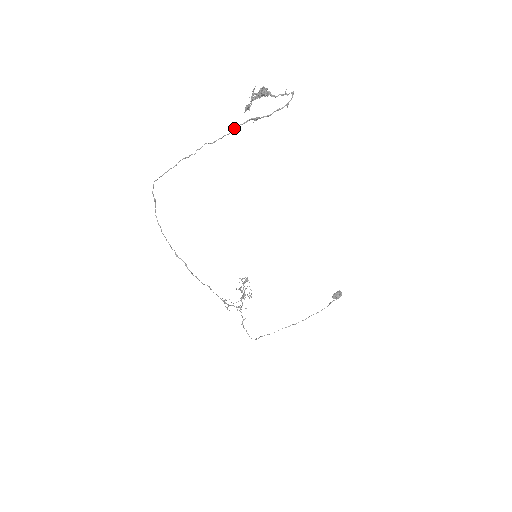
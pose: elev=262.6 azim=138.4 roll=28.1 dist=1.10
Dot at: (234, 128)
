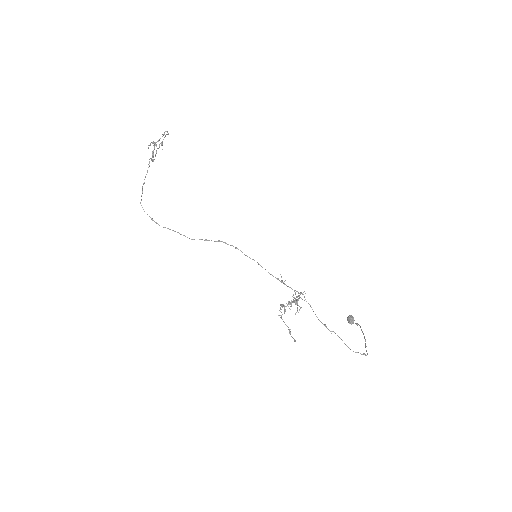
Dot at: (156, 150)
